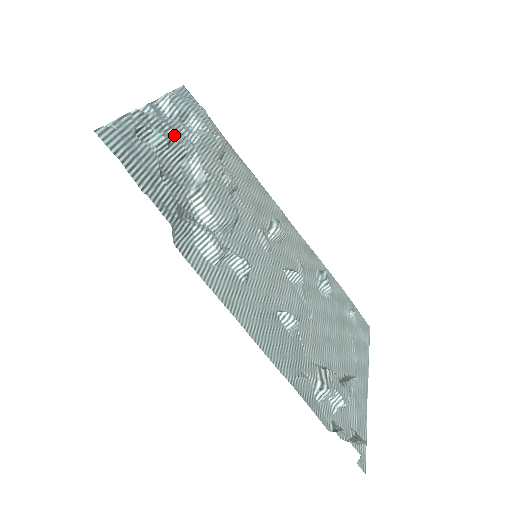
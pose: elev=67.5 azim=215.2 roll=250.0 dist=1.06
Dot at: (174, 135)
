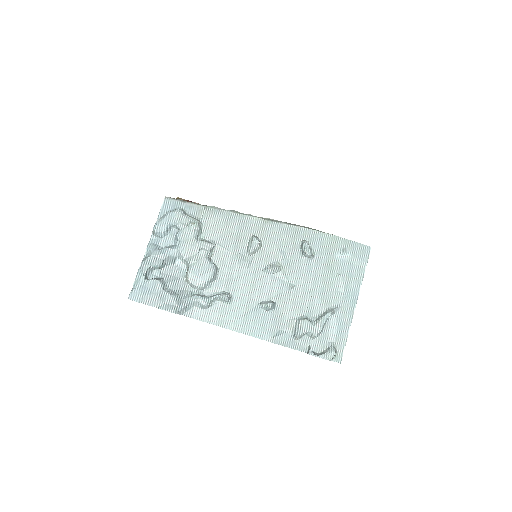
Dot at: (164, 256)
